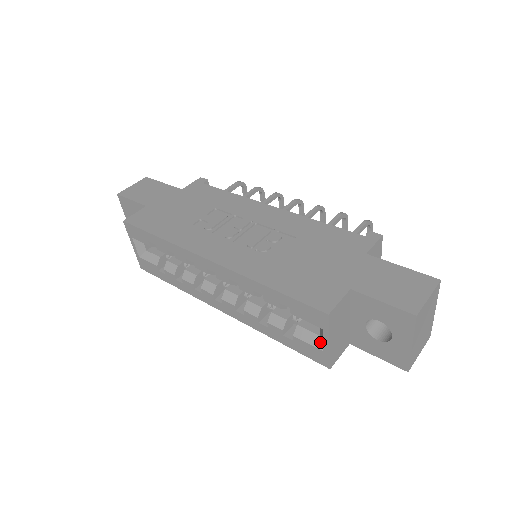
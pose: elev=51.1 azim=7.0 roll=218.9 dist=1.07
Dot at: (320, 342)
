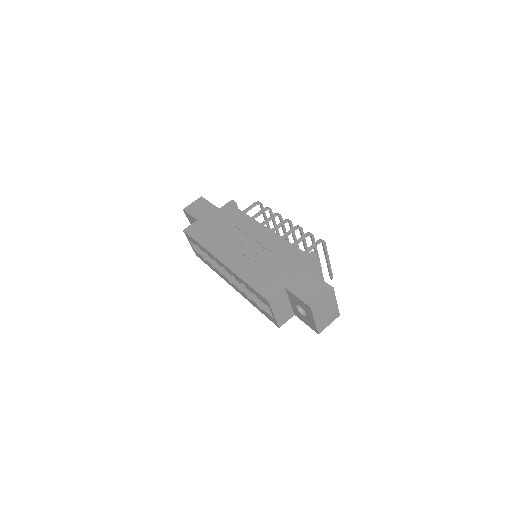
Dot at: occluded
